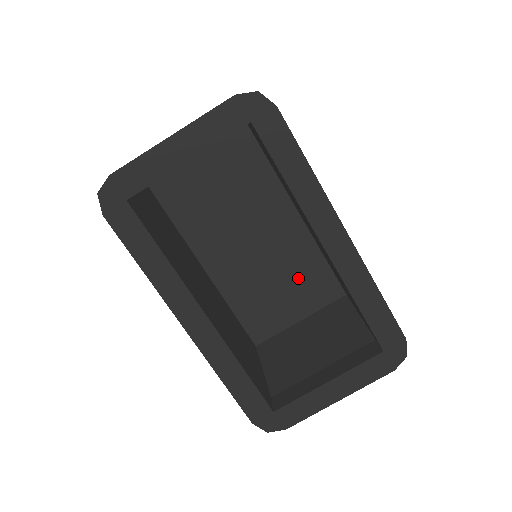
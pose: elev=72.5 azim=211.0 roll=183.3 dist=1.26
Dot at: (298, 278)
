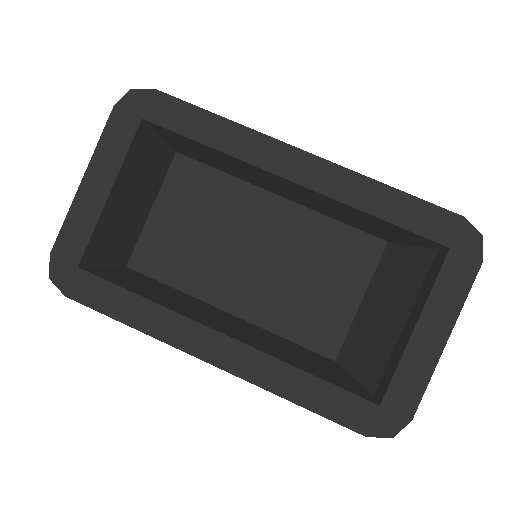
Dot at: (325, 259)
